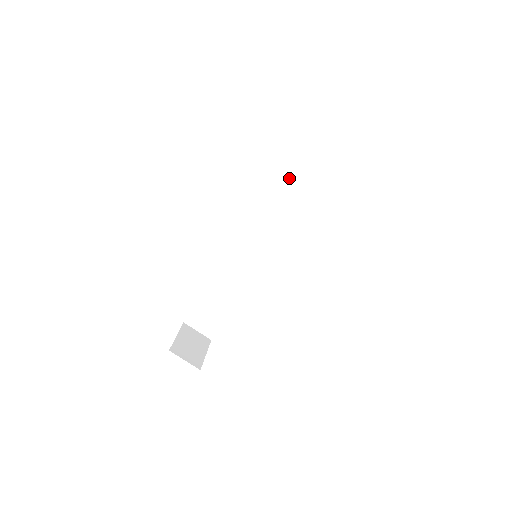
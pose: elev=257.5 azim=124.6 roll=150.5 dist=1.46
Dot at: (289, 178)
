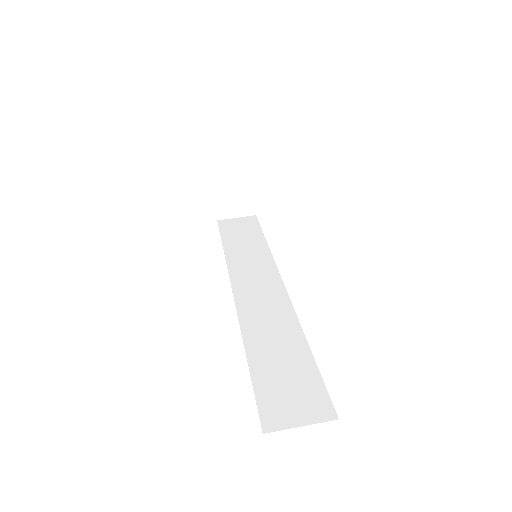
Dot at: (225, 242)
